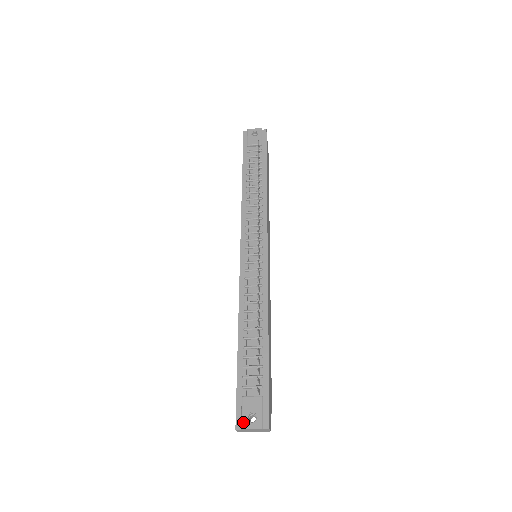
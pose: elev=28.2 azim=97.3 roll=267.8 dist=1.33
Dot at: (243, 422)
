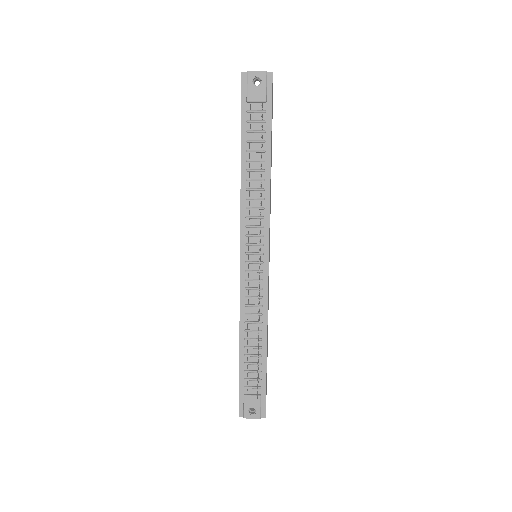
Dot at: (245, 414)
